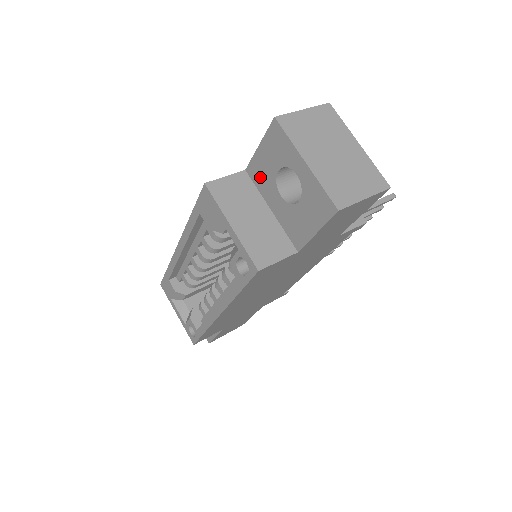
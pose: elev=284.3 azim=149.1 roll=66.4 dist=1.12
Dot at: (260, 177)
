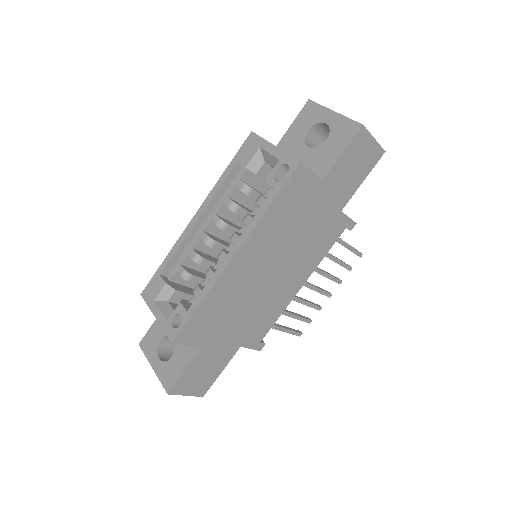
Dot at: (289, 145)
